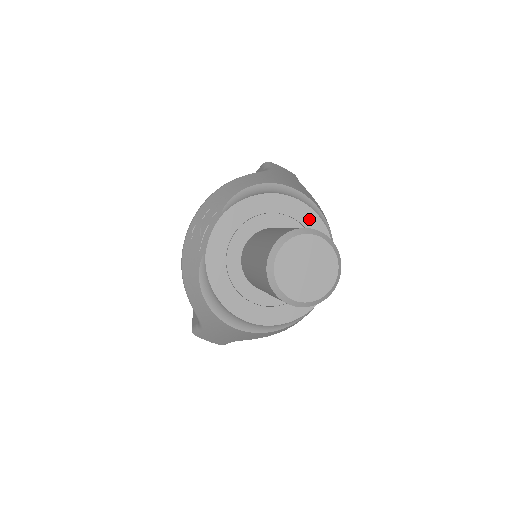
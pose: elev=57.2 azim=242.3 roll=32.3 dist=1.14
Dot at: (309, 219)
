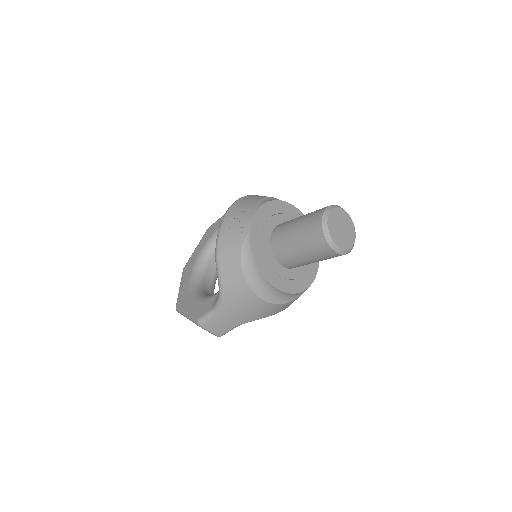
Dot at: occluded
